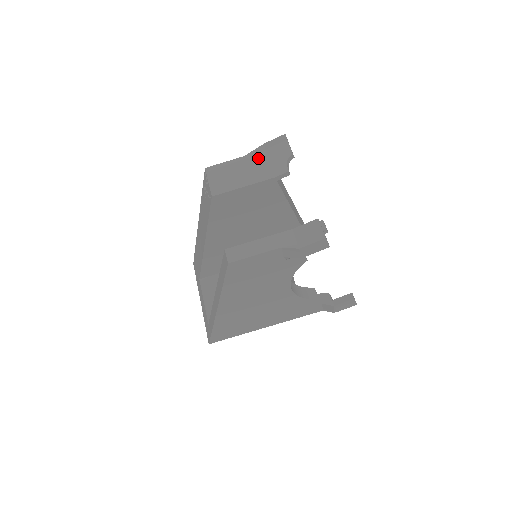
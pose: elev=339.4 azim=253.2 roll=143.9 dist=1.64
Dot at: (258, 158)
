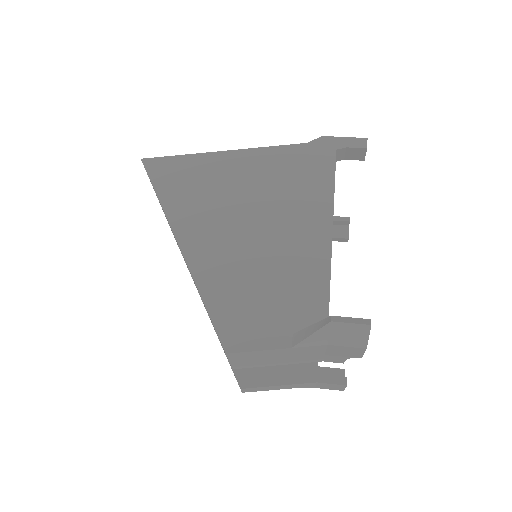
Dot at: (311, 351)
